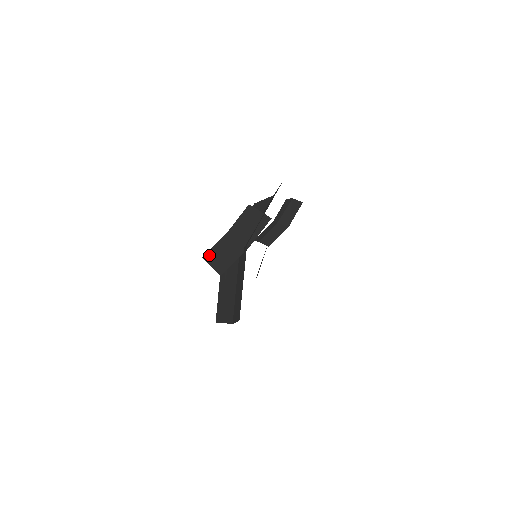
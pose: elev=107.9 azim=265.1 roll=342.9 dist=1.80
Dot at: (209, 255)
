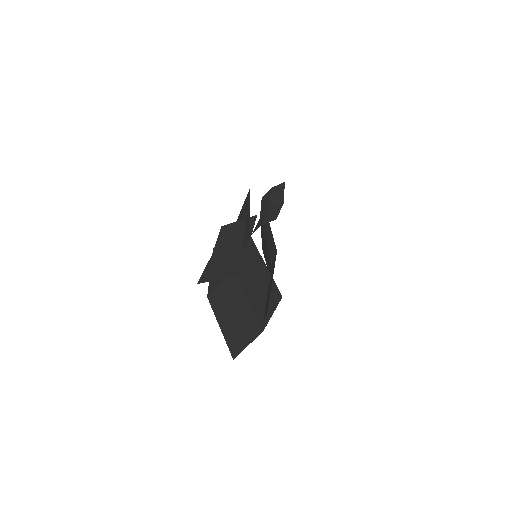
Dot at: (205, 277)
